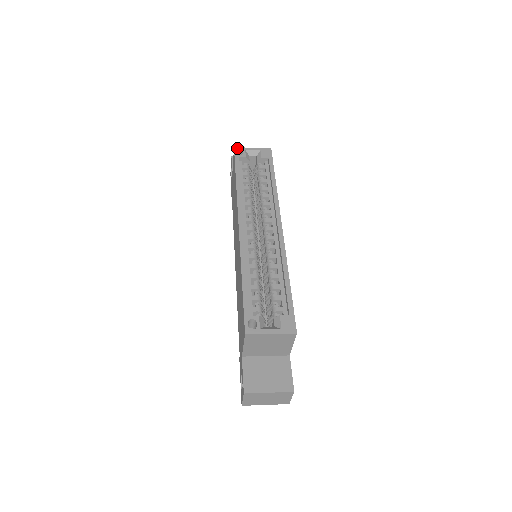
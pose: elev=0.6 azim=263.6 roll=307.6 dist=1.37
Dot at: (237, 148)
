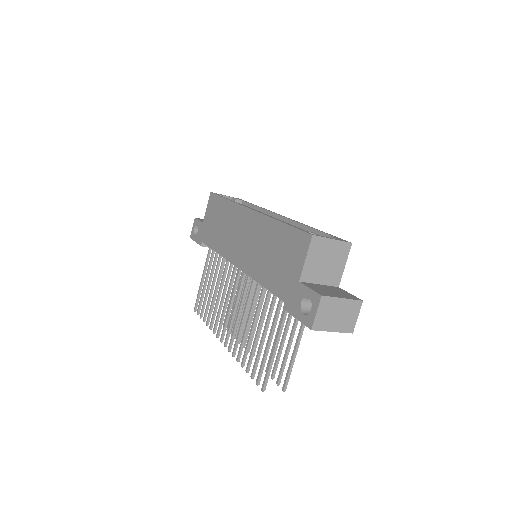
Dot at: occluded
